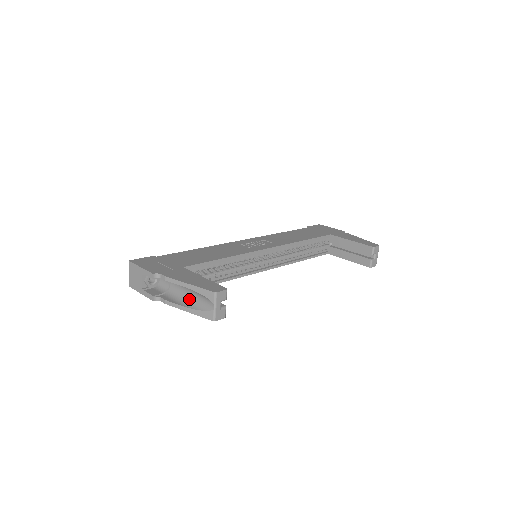
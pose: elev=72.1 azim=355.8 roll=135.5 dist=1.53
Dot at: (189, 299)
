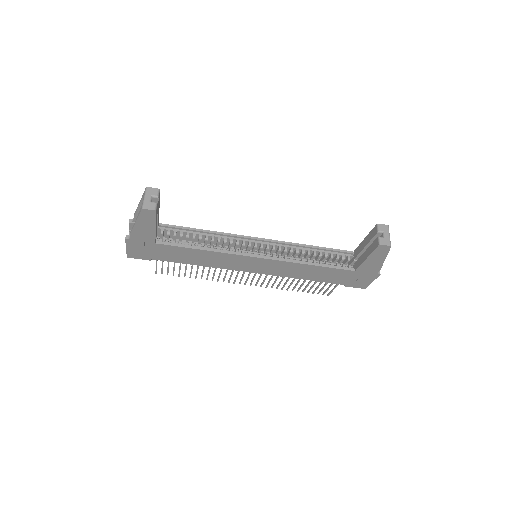
Dot at: occluded
